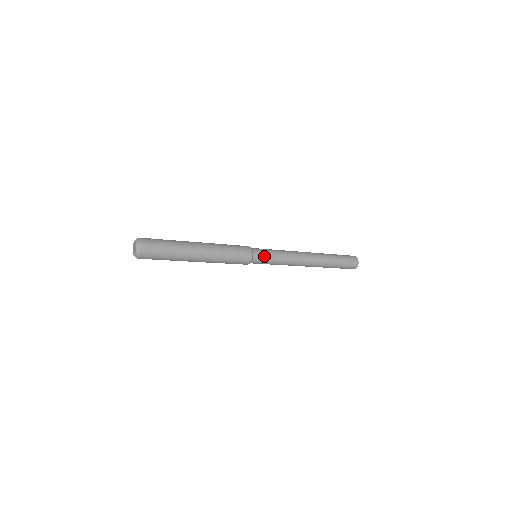
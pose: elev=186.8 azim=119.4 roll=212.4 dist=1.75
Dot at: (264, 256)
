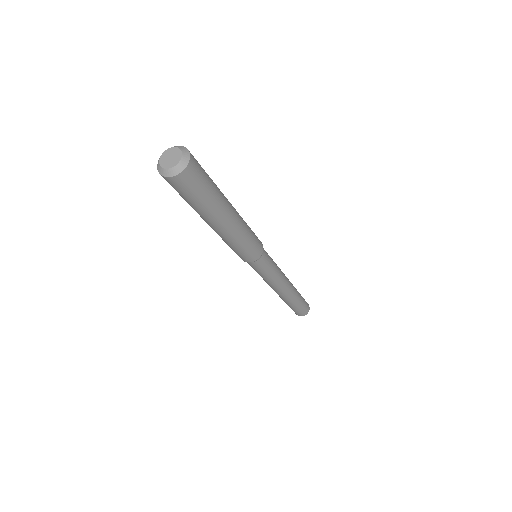
Dot at: (268, 259)
